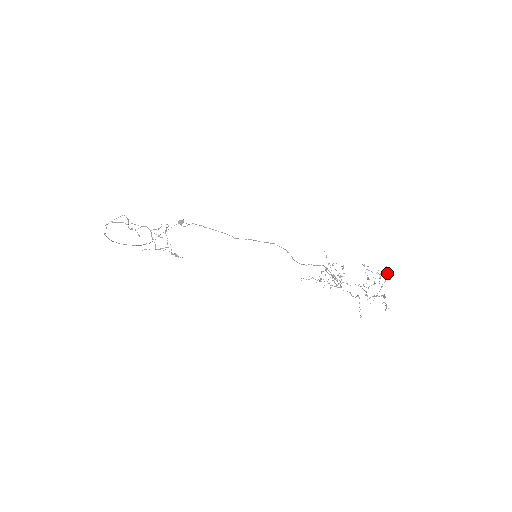
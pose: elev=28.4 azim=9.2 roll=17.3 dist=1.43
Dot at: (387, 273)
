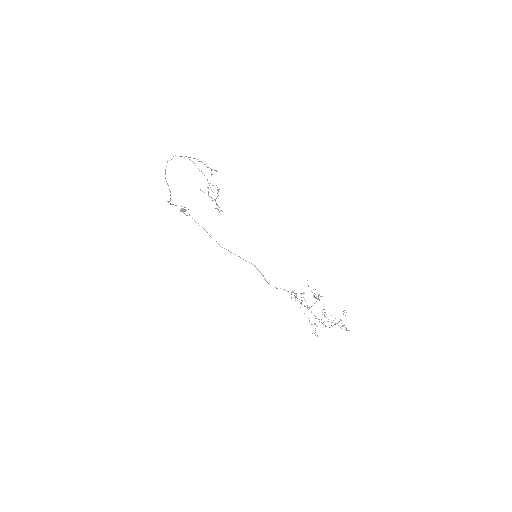
Dot at: occluded
